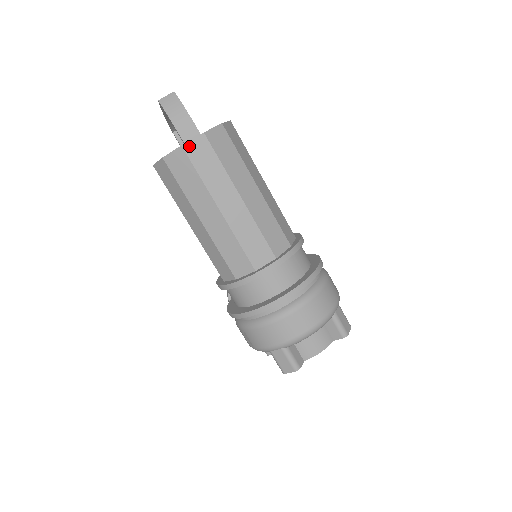
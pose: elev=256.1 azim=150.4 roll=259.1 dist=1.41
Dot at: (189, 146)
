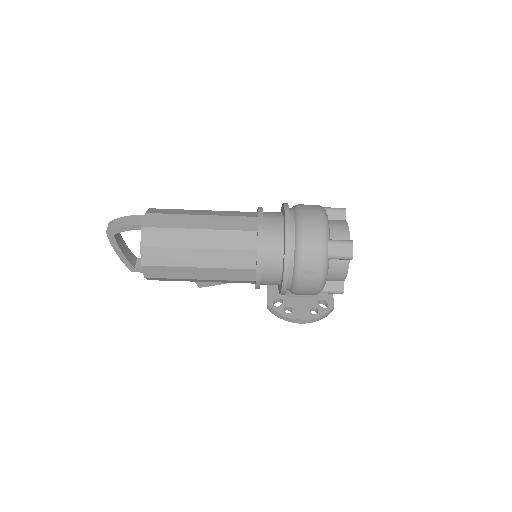
Dot at: (146, 224)
